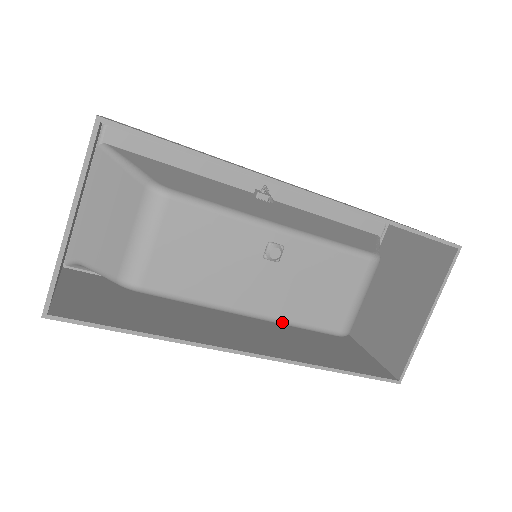
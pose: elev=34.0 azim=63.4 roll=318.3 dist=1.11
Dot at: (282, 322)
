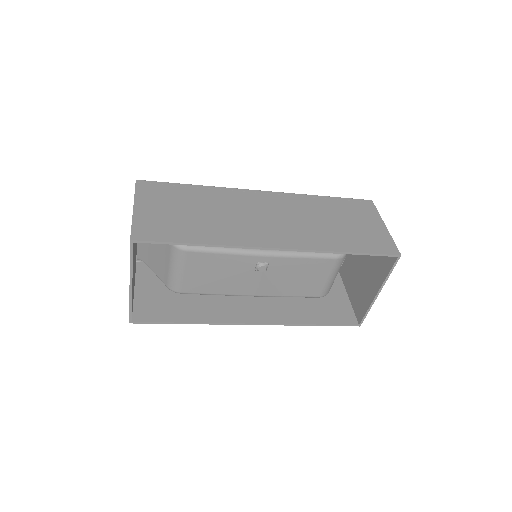
Dot at: occluded
